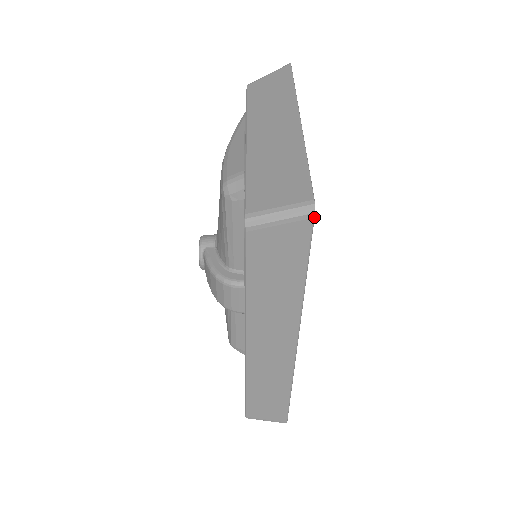
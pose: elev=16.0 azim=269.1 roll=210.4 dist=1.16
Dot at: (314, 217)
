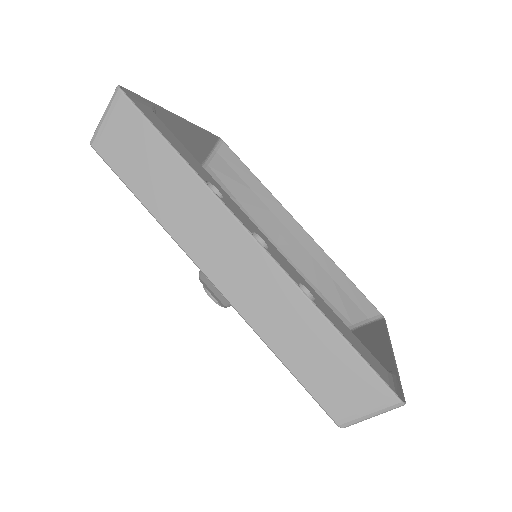
Dot at: (123, 92)
